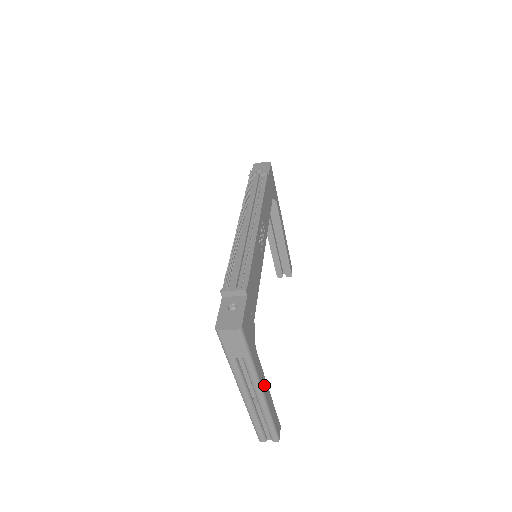
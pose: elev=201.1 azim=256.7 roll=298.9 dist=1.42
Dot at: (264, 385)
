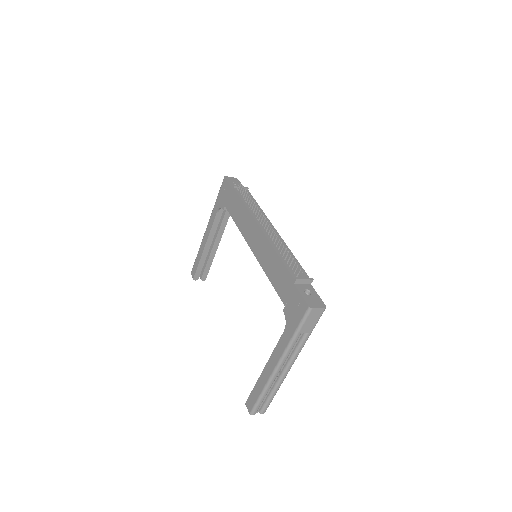
Dot at: occluded
